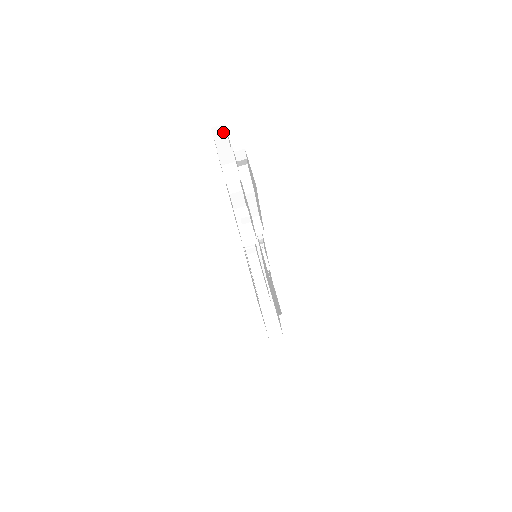
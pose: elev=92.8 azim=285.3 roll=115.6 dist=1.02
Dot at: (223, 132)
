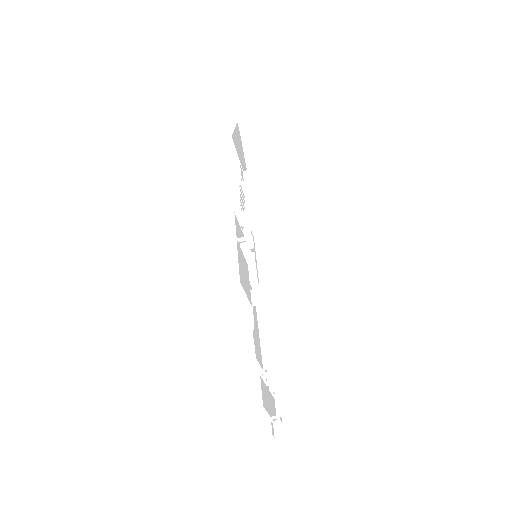
Dot at: occluded
